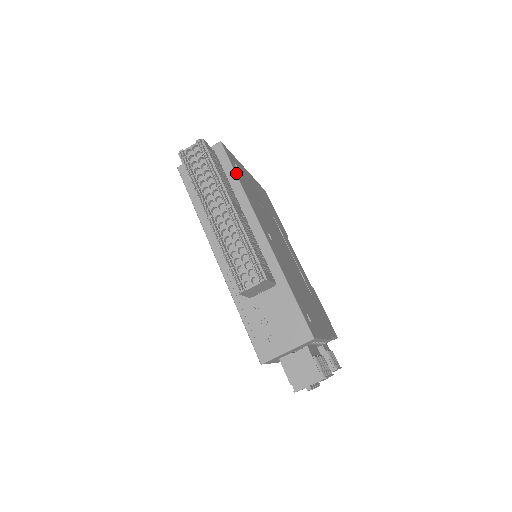
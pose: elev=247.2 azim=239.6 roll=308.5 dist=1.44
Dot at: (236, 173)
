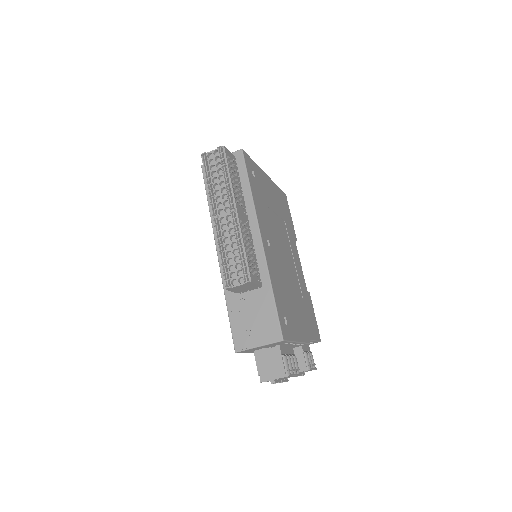
Dot at: (249, 180)
